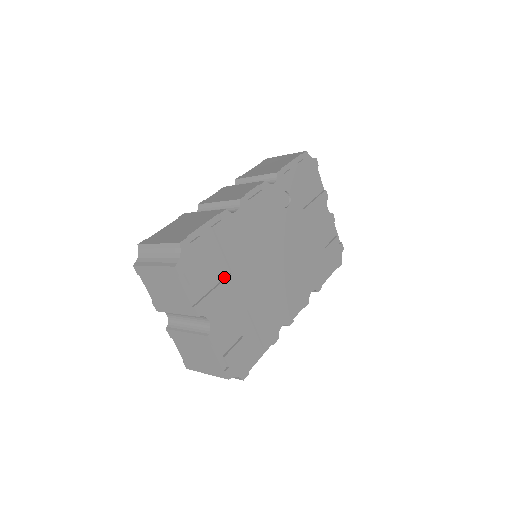
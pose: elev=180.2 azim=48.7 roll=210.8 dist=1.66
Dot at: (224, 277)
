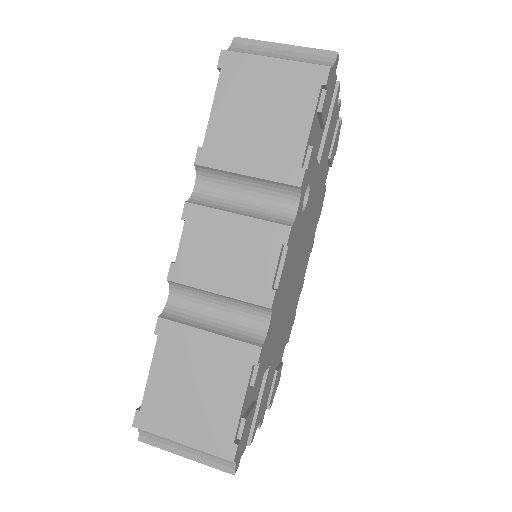
Dot at: (262, 379)
